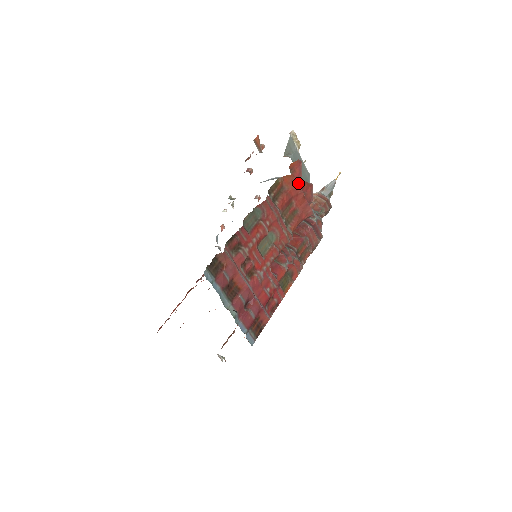
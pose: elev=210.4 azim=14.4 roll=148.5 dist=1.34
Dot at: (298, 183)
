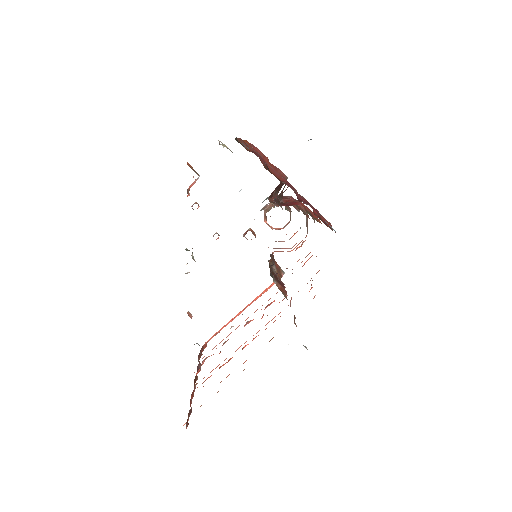
Dot at: (256, 148)
